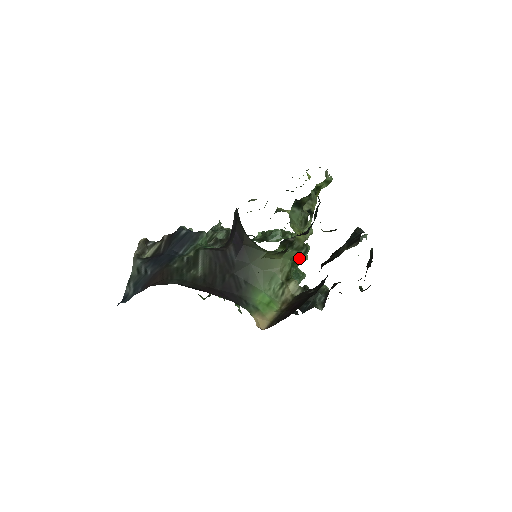
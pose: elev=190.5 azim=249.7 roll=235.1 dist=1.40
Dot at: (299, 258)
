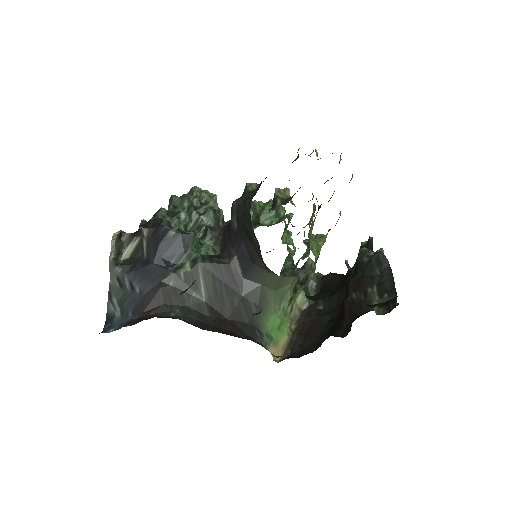
Dot at: (302, 258)
